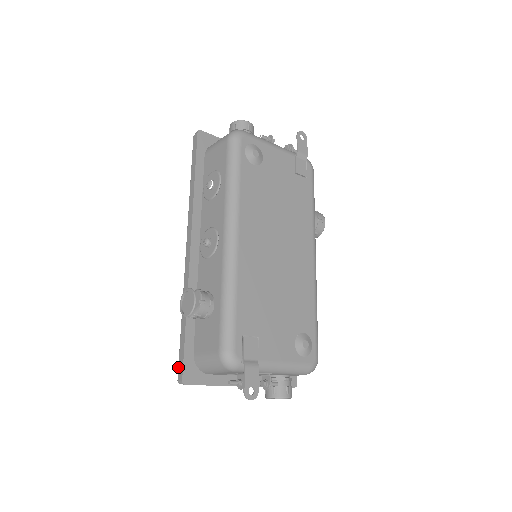
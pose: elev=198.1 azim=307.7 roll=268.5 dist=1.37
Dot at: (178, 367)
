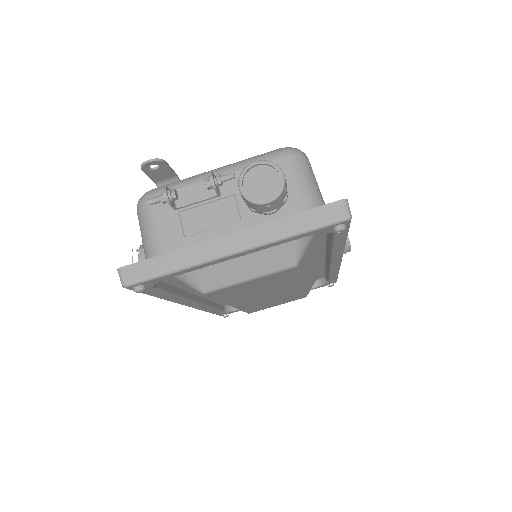
Dot at: (130, 289)
